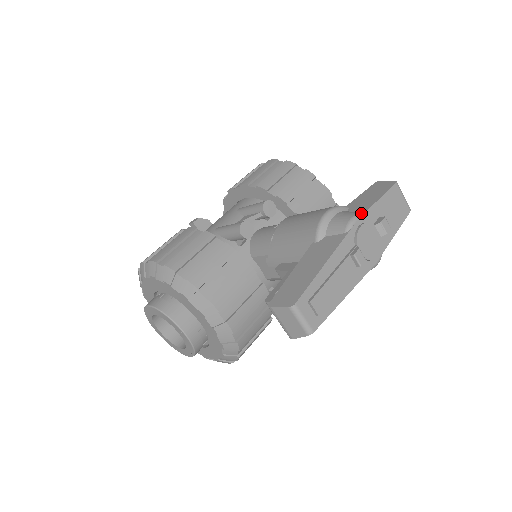
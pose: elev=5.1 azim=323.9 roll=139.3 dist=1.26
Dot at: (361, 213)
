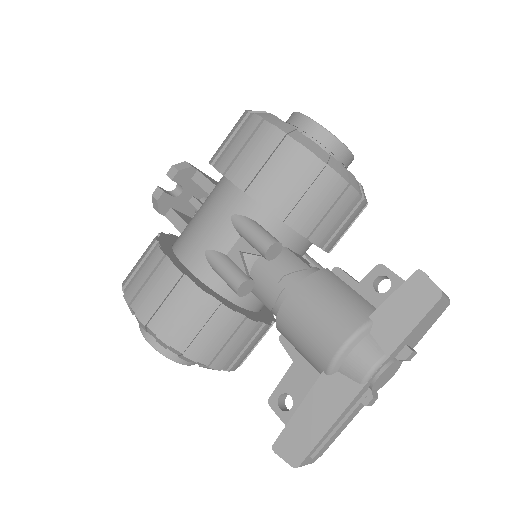
Dot at: (385, 356)
